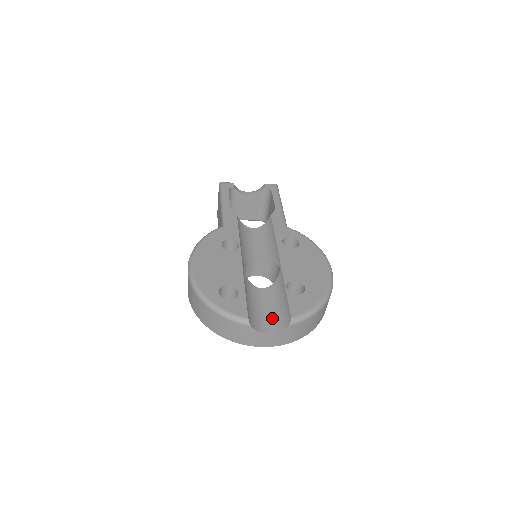
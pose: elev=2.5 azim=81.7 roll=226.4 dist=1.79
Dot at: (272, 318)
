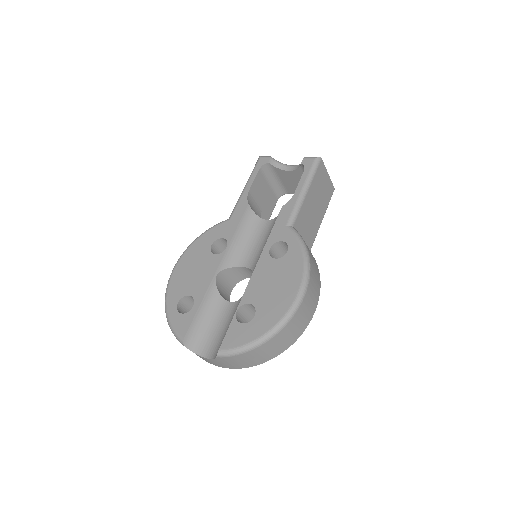
Dot at: (216, 341)
